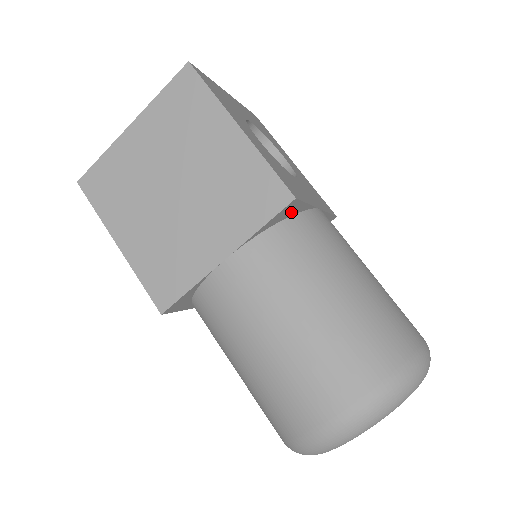
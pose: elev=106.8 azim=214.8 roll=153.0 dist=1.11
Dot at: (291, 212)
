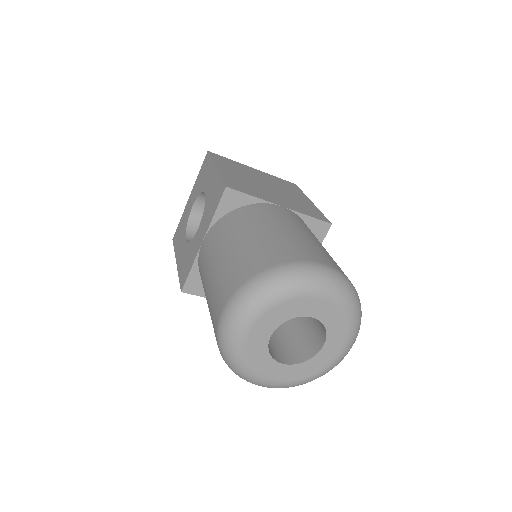
Dot at: (316, 235)
